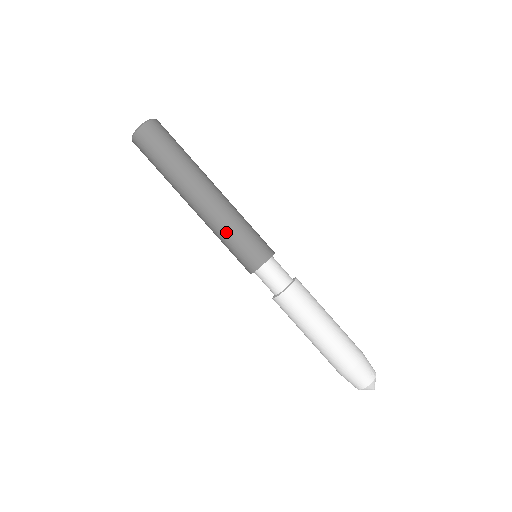
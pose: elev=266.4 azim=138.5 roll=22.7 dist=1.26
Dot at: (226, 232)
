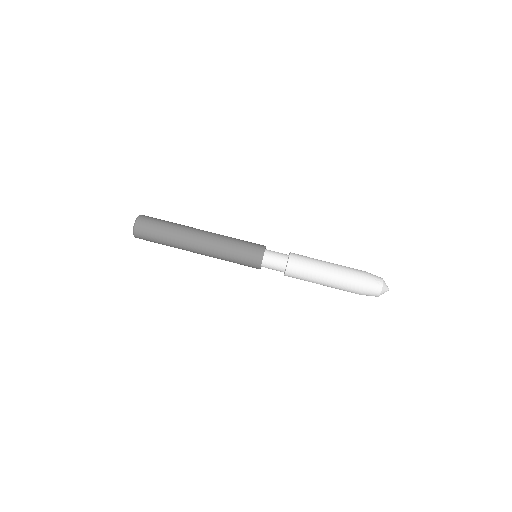
Dot at: (226, 256)
